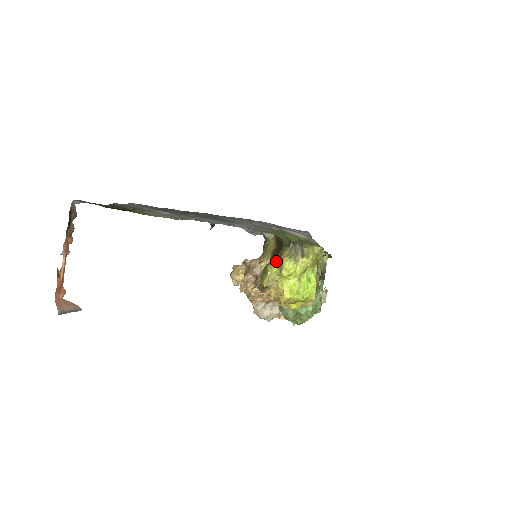
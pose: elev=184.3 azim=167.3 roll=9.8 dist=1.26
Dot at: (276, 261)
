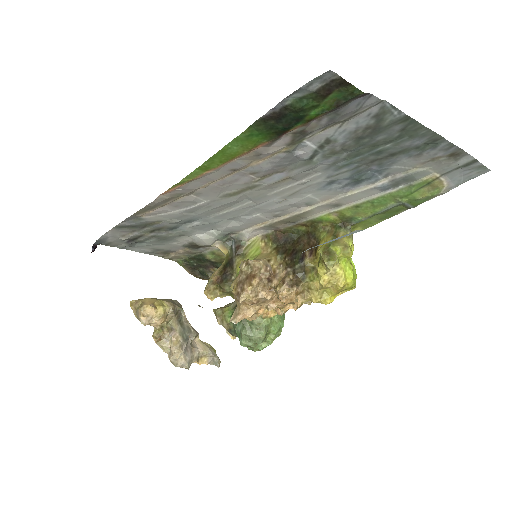
Dot at: (336, 242)
